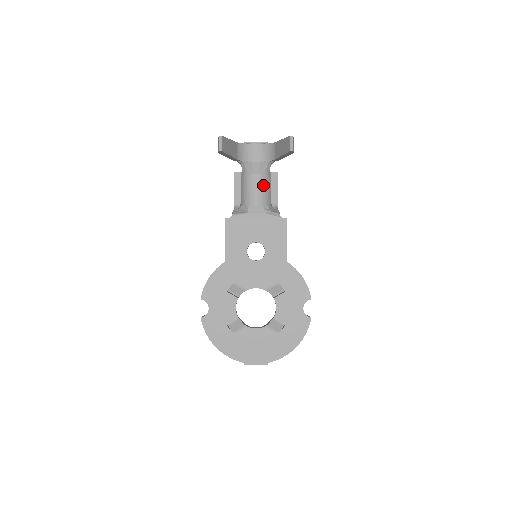
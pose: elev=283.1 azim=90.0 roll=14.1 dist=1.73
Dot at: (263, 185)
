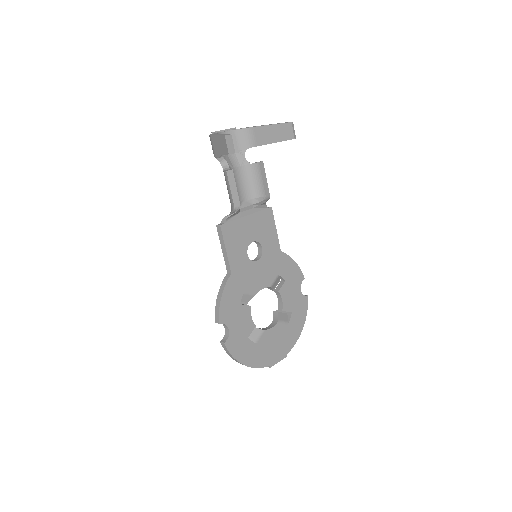
Dot at: (247, 178)
